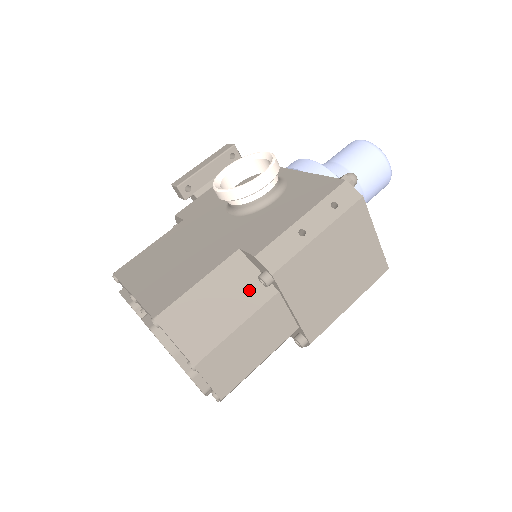
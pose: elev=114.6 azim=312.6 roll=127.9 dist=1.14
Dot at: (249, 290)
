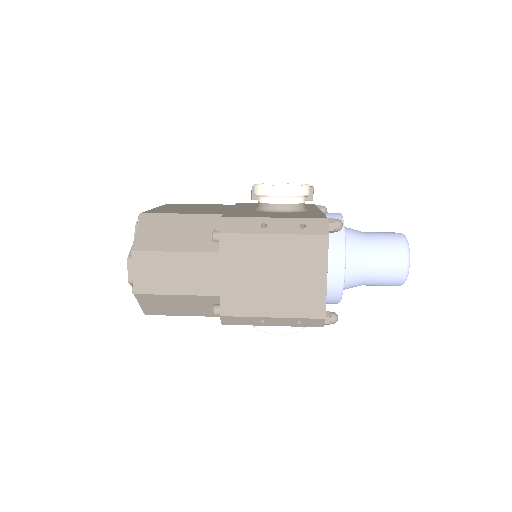
Dot at: (204, 238)
